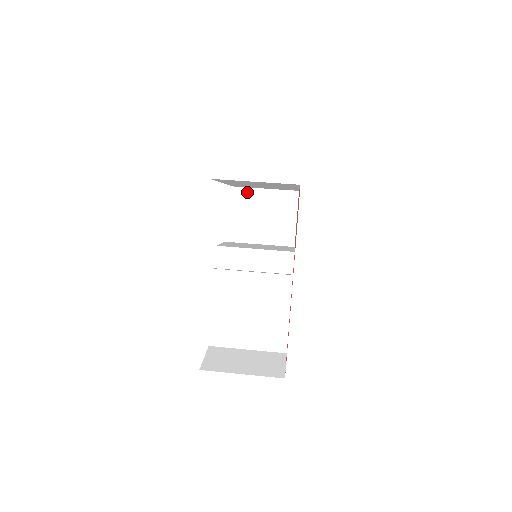
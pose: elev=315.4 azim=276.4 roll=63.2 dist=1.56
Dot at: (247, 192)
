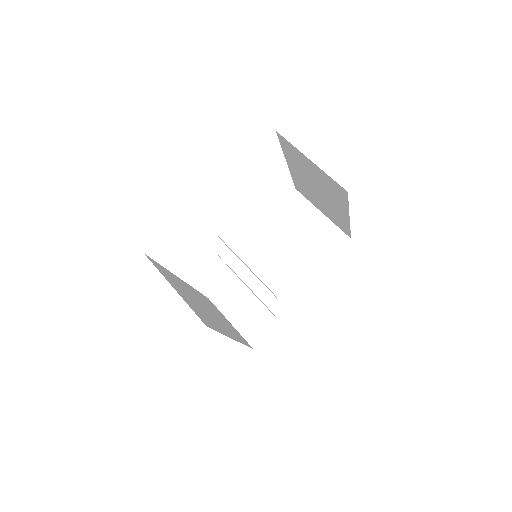
Dot at: (291, 147)
